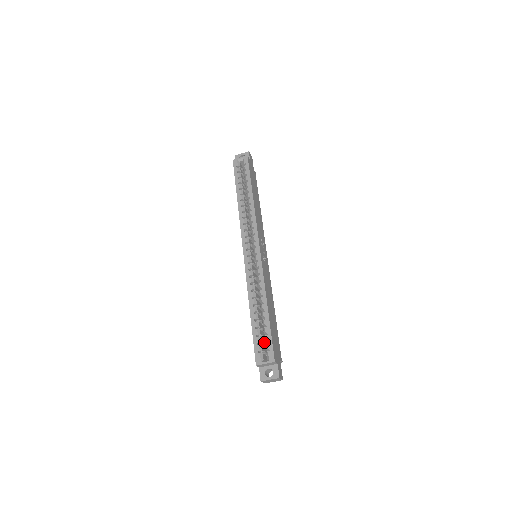
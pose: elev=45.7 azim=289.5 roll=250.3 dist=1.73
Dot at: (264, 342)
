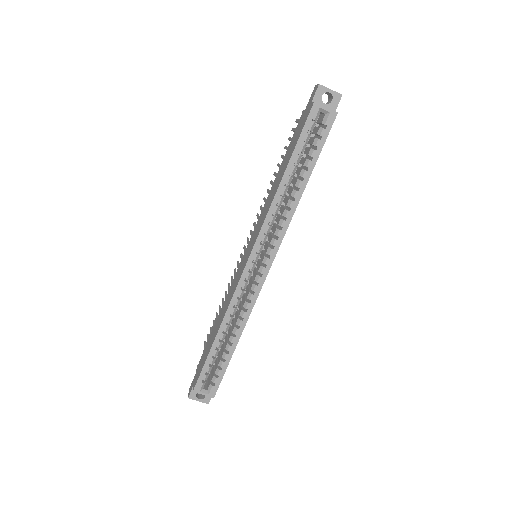
Dot at: occluded
